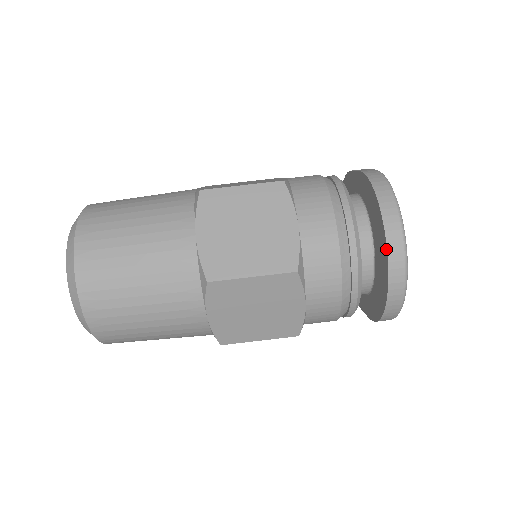
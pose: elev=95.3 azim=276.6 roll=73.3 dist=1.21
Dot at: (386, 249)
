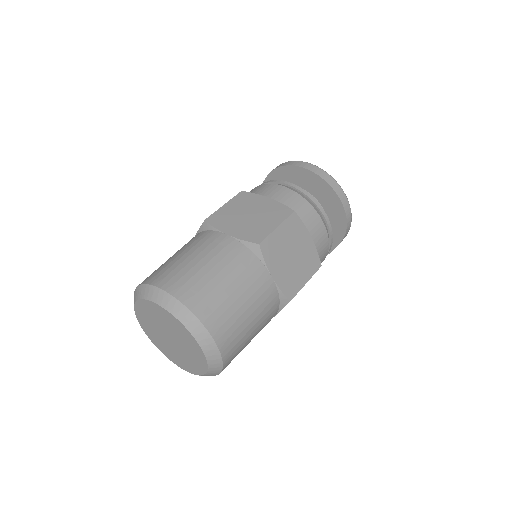
Dot at: (319, 177)
